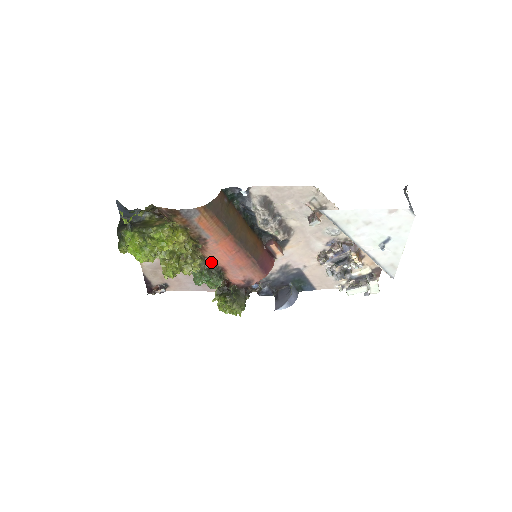
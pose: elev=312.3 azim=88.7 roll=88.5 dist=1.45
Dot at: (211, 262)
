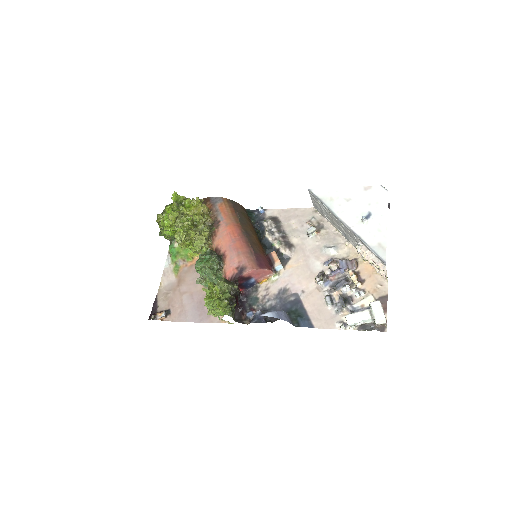
Dot at: (217, 254)
